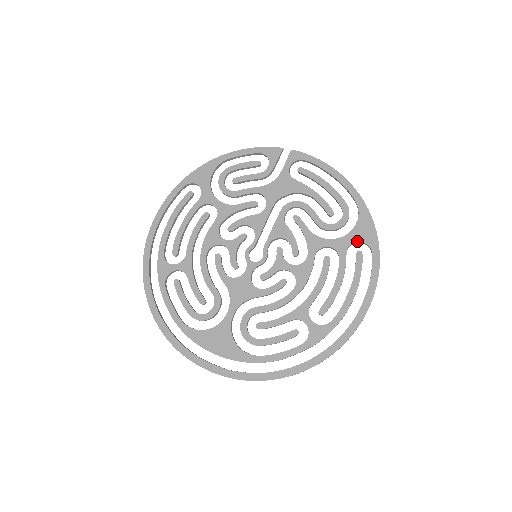
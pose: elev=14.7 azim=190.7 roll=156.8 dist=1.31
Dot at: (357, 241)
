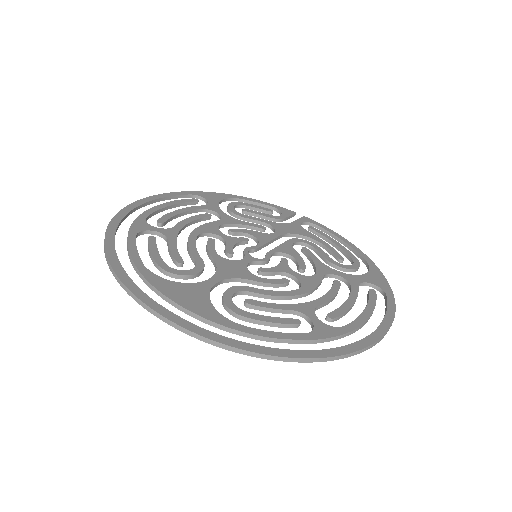
Dot at: (369, 282)
